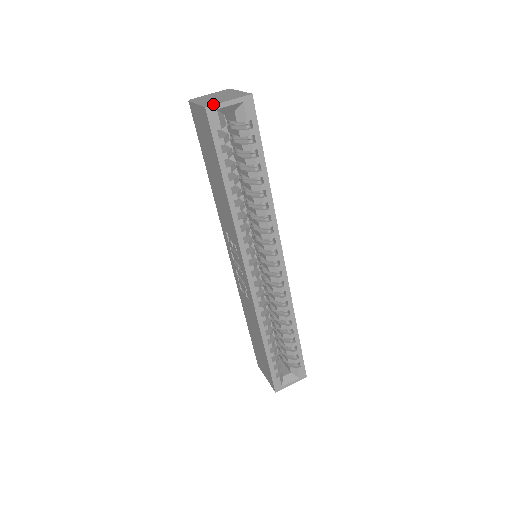
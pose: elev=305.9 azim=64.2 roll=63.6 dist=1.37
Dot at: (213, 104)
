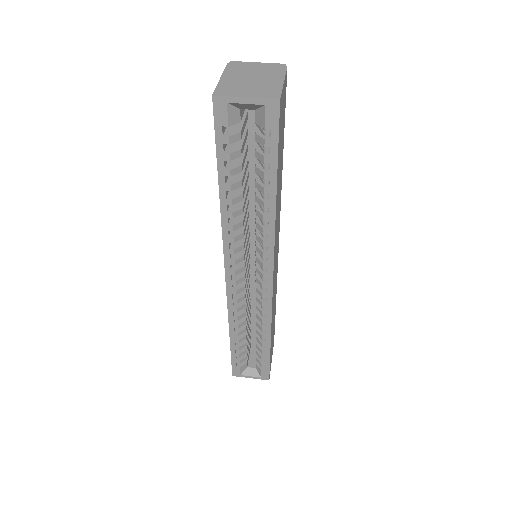
Dot at: (224, 94)
